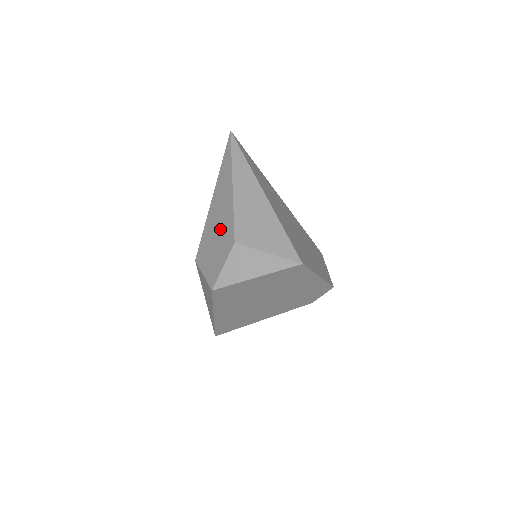
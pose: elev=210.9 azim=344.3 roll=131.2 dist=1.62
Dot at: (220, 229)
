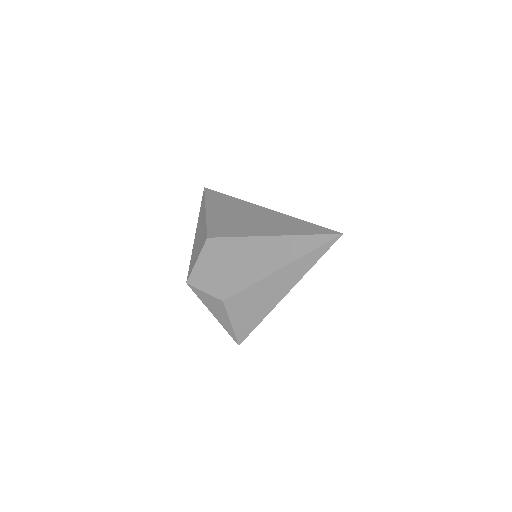
Dot at: (234, 271)
